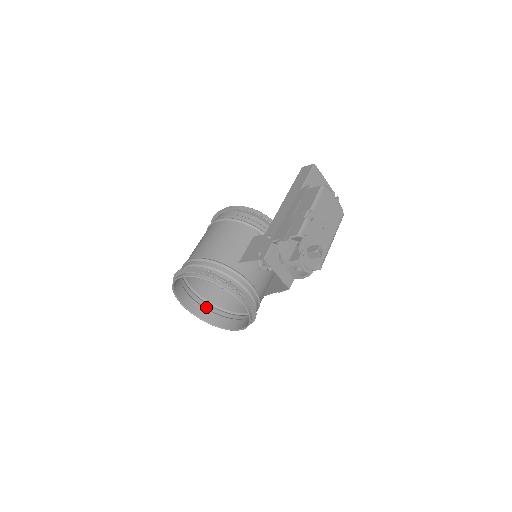
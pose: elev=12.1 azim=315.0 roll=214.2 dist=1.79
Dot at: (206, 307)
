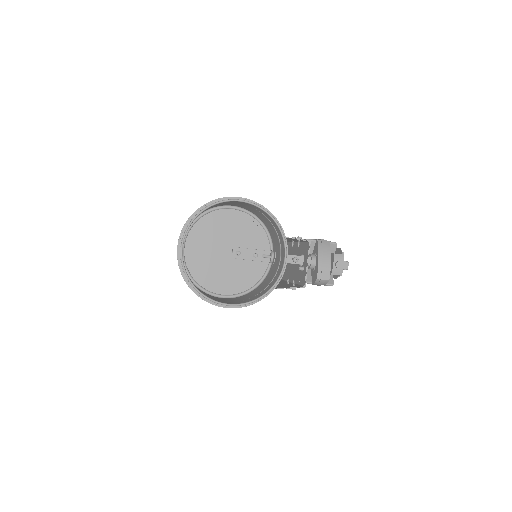
Dot at: occluded
